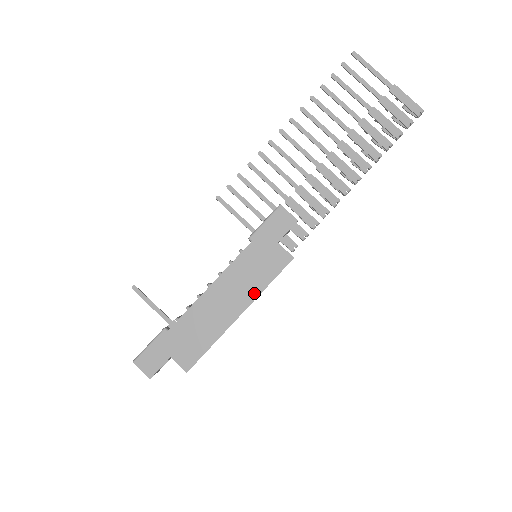
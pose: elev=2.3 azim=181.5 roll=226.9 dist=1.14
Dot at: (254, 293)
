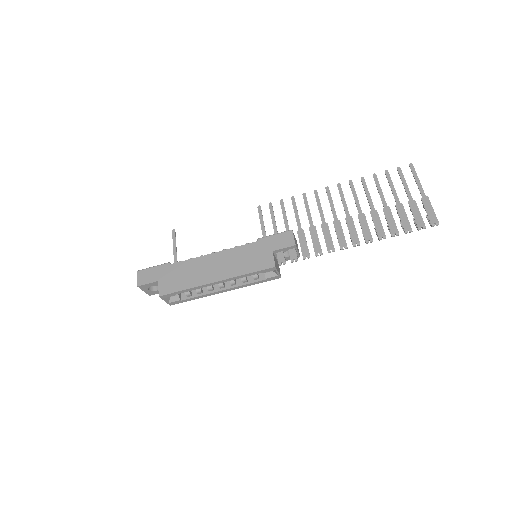
Dot at: (234, 273)
